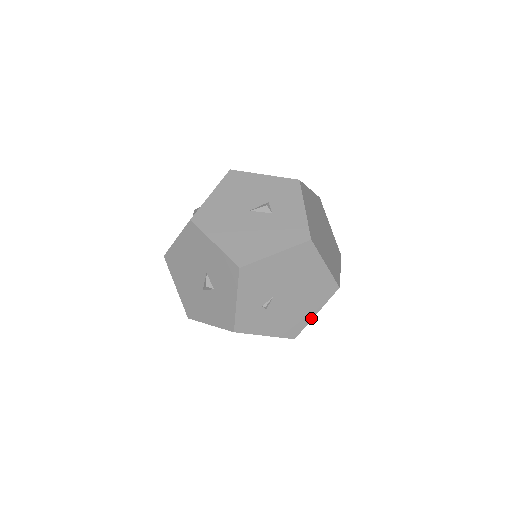
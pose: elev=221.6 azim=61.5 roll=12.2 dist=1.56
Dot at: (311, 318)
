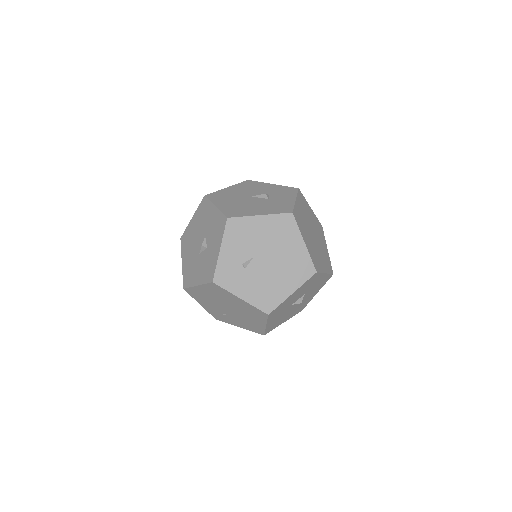
Dot at: (287, 296)
